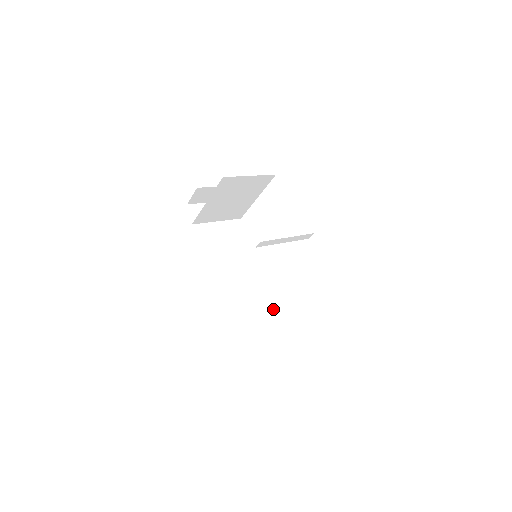
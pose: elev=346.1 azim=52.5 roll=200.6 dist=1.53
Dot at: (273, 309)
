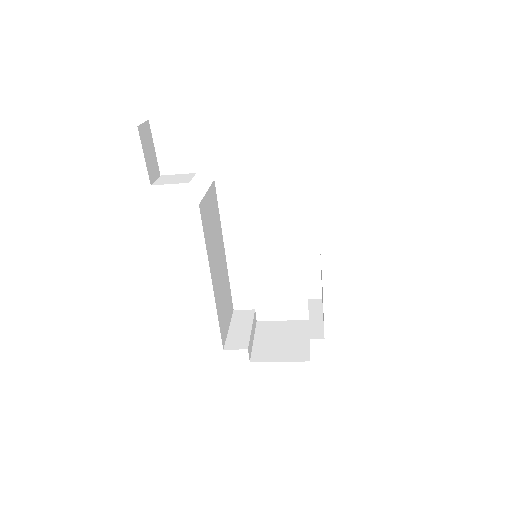
Dot at: (228, 293)
